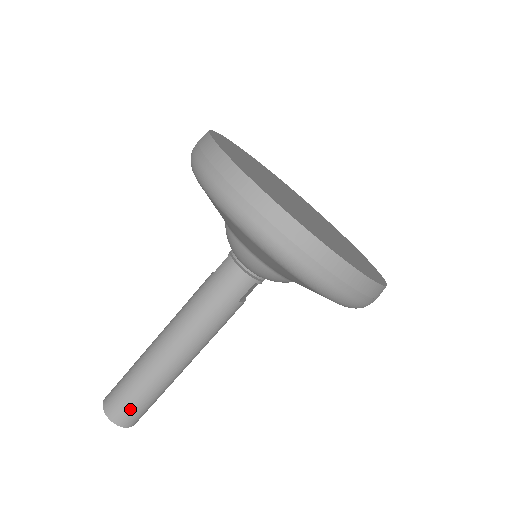
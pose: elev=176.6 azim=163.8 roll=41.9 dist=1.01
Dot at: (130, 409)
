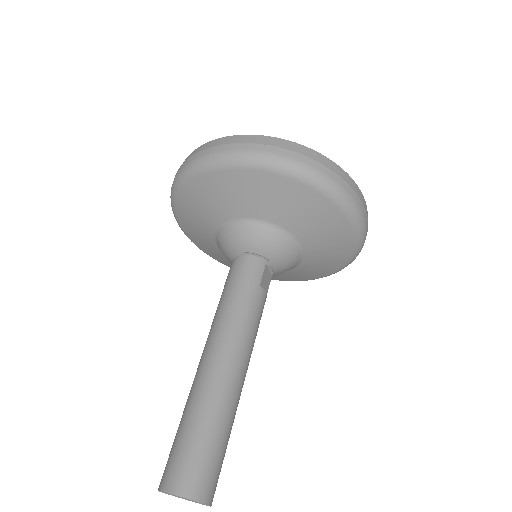
Dot at: (196, 462)
